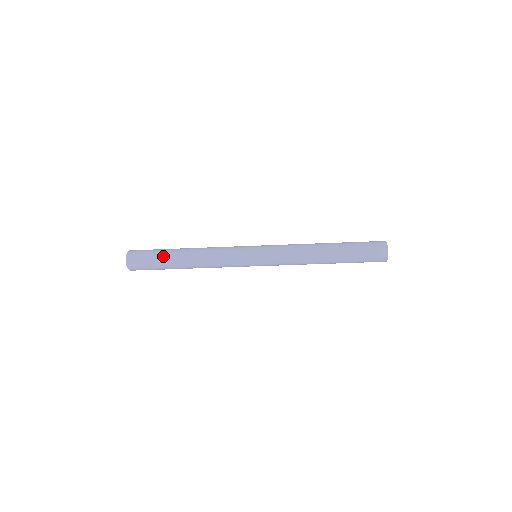
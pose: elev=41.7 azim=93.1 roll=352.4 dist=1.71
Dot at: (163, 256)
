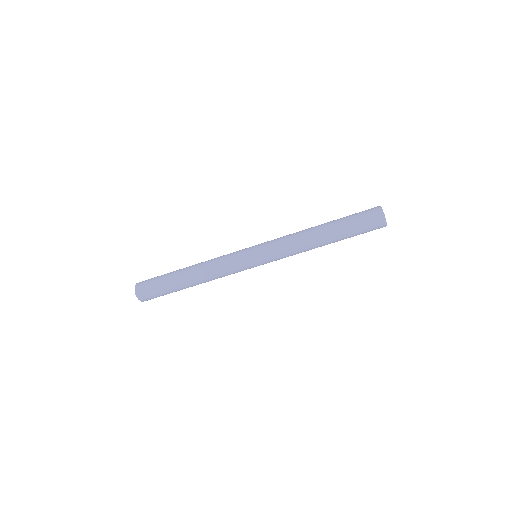
Dot at: (169, 285)
